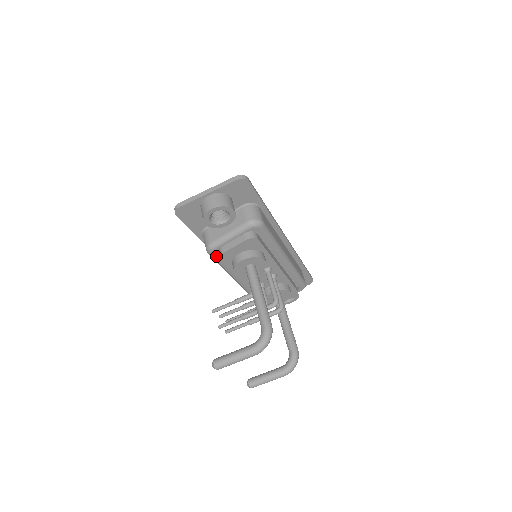
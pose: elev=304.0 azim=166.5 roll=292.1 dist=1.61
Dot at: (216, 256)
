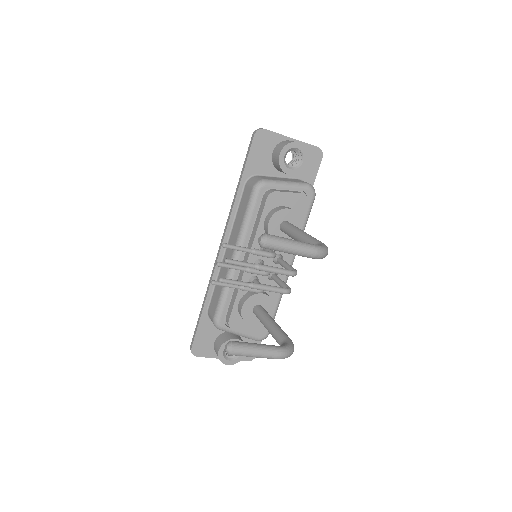
Dot at: (259, 197)
